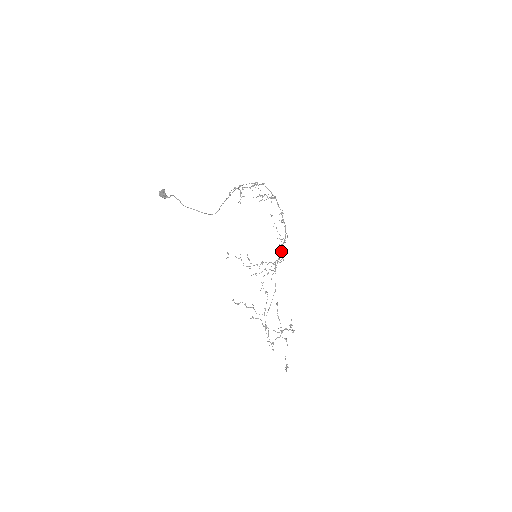
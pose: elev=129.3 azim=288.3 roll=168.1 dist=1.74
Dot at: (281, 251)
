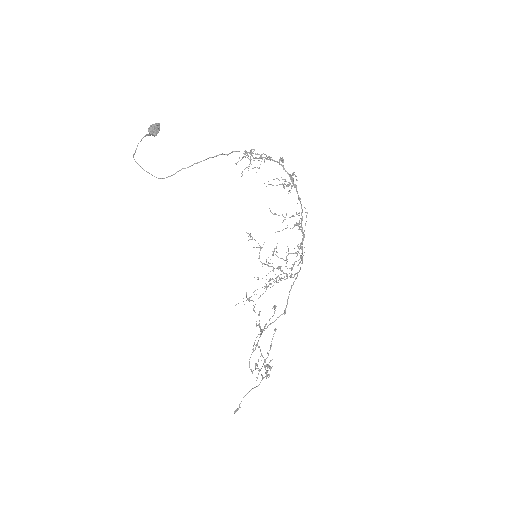
Dot at: occluded
